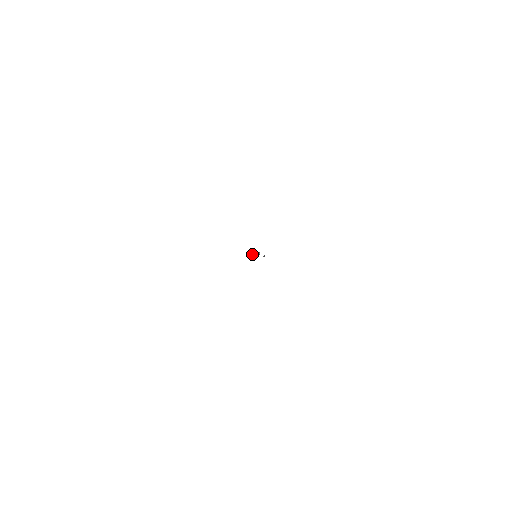
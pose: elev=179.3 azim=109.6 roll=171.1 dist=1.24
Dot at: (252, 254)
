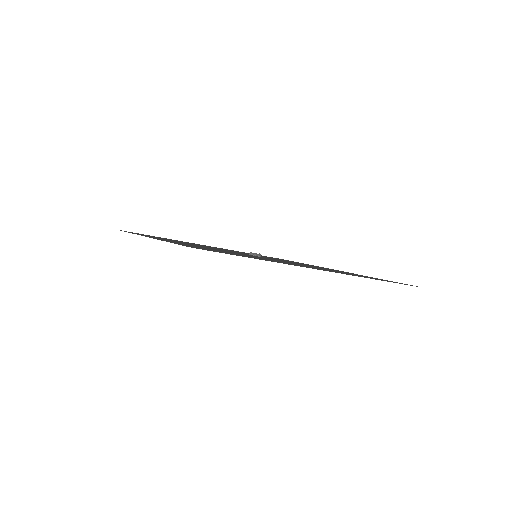
Dot at: occluded
